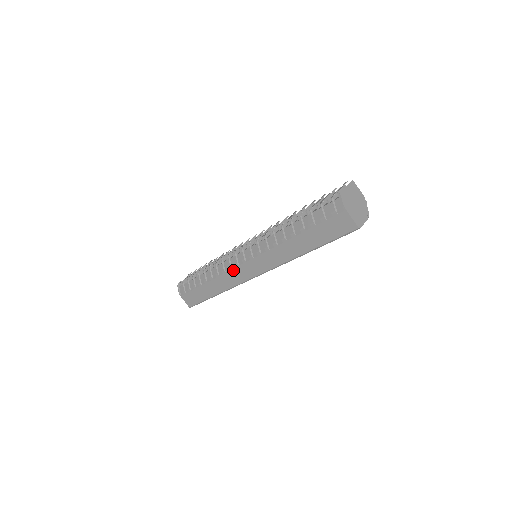
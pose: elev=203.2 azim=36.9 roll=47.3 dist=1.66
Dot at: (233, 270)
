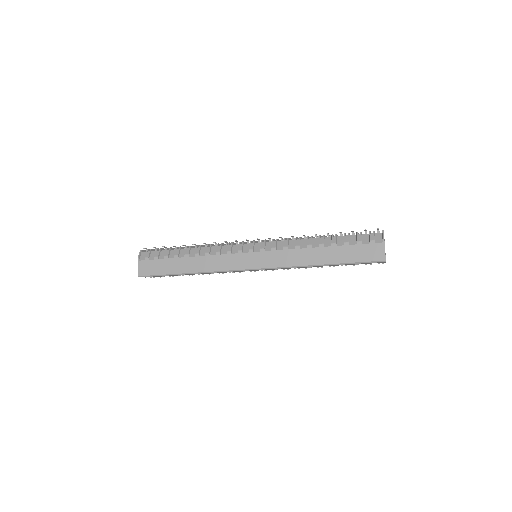
Dot at: (231, 255)
